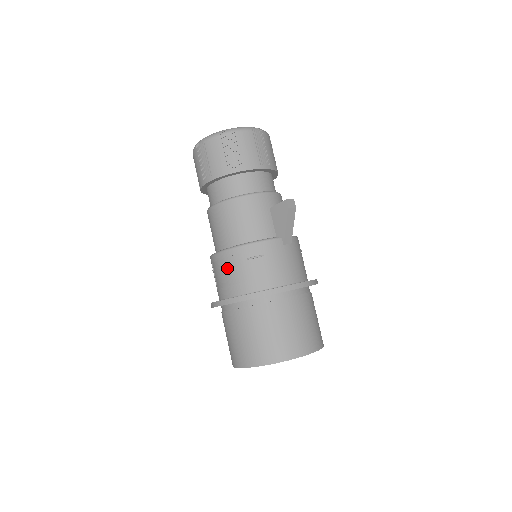
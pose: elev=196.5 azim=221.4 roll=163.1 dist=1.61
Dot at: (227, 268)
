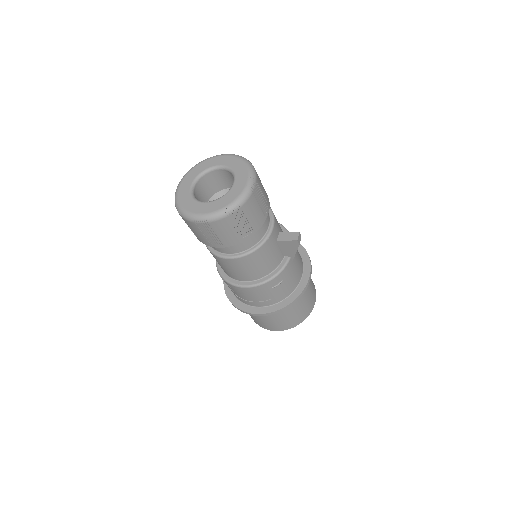
Dot at: (252, 295)
